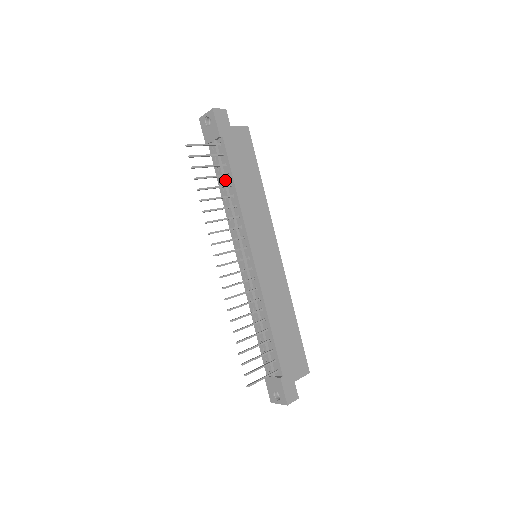
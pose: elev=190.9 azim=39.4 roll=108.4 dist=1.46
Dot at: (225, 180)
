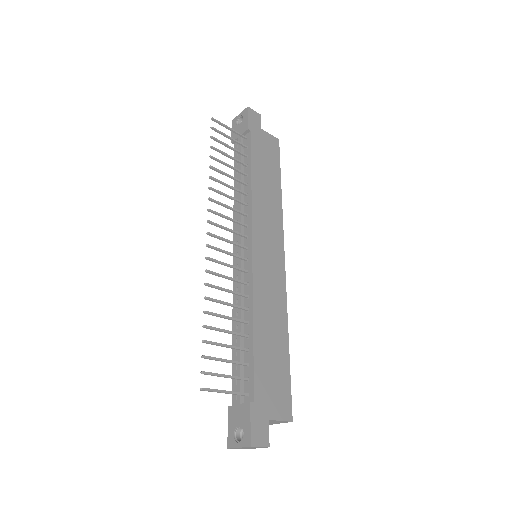
Dot at: occluded
